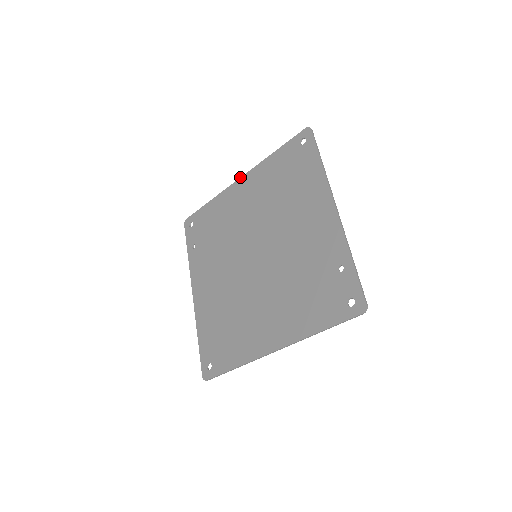
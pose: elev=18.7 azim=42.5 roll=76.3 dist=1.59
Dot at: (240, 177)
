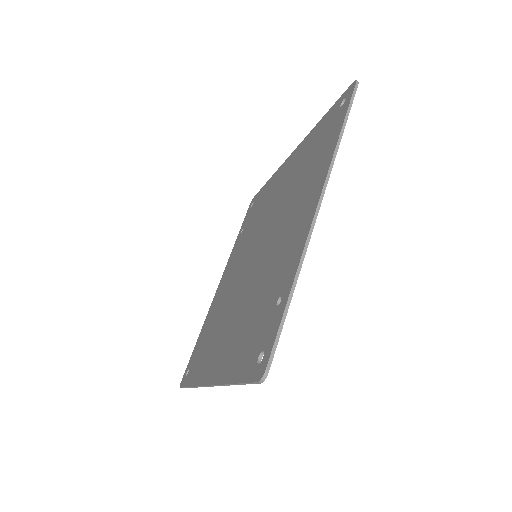
Dot at: occluded
